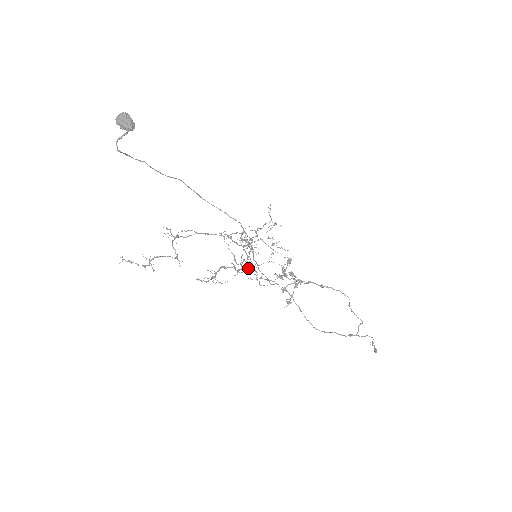
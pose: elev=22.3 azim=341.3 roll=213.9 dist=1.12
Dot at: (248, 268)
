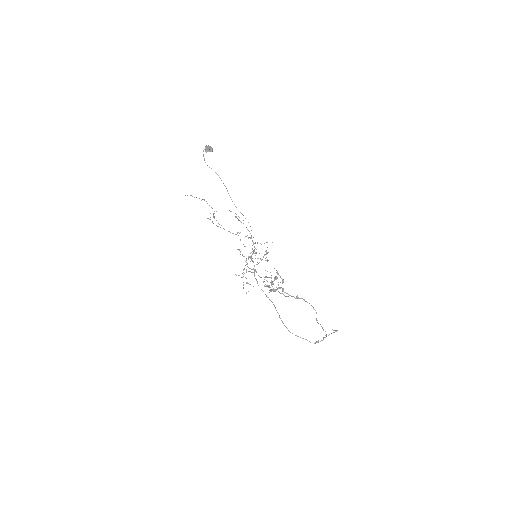
Dot at: (250, 256)
